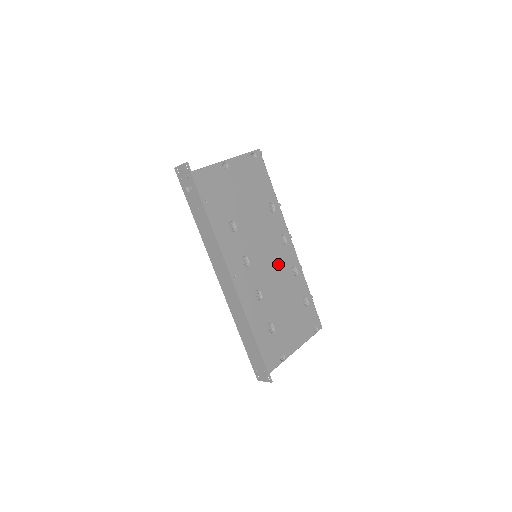
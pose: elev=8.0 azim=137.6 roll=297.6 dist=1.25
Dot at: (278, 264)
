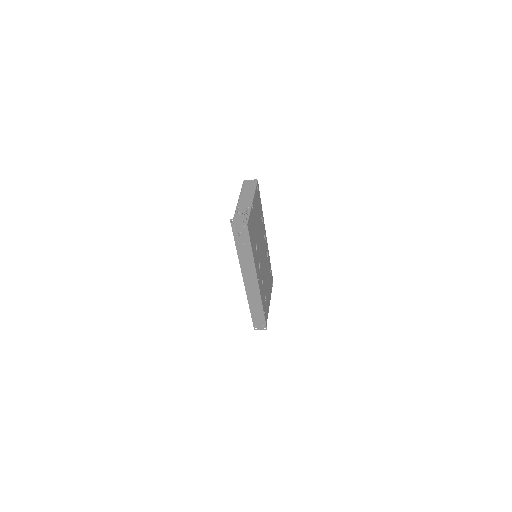
Dot at: (265, 256)
